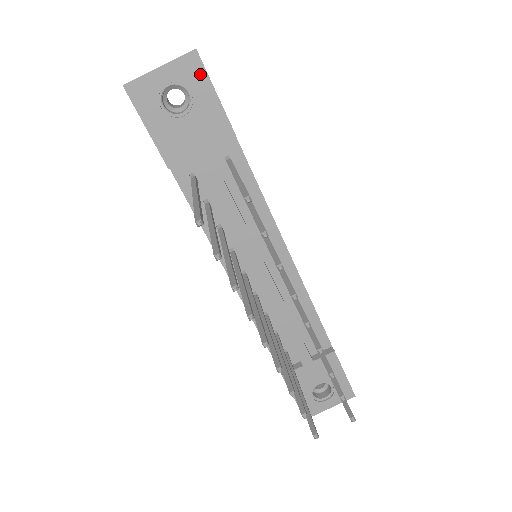
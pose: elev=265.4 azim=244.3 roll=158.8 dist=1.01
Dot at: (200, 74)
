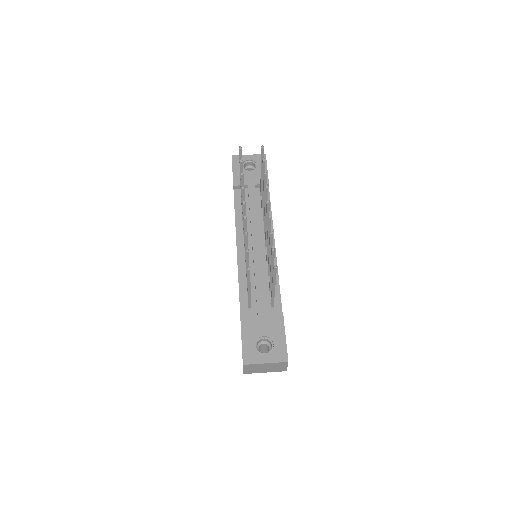
Dot at: occluded
